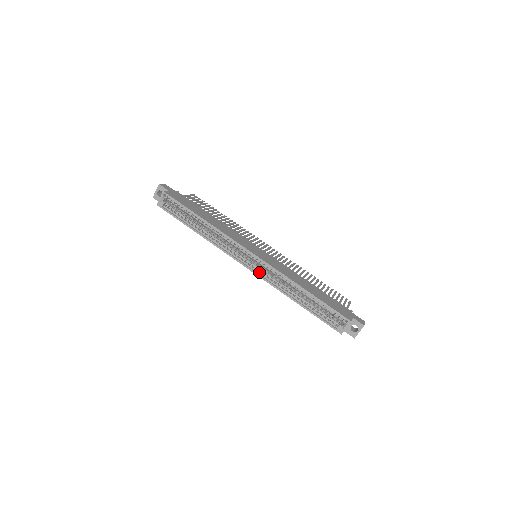
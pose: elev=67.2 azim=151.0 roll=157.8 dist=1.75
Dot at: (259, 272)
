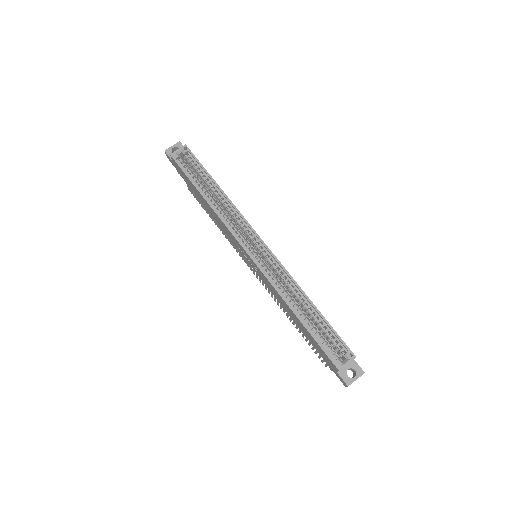
Dot at: (261, 266)
